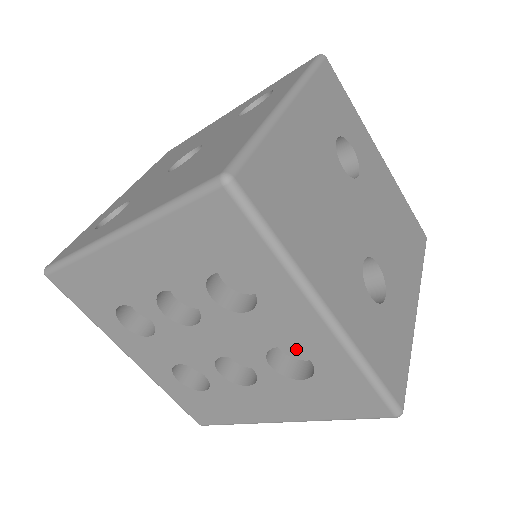
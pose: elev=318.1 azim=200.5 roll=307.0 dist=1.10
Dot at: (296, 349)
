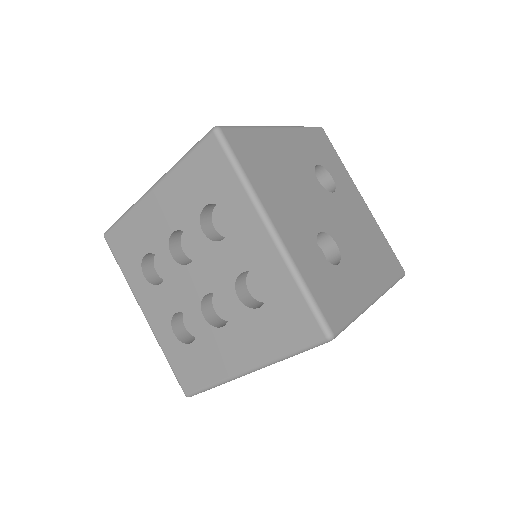
Dot at: (254, 271)
